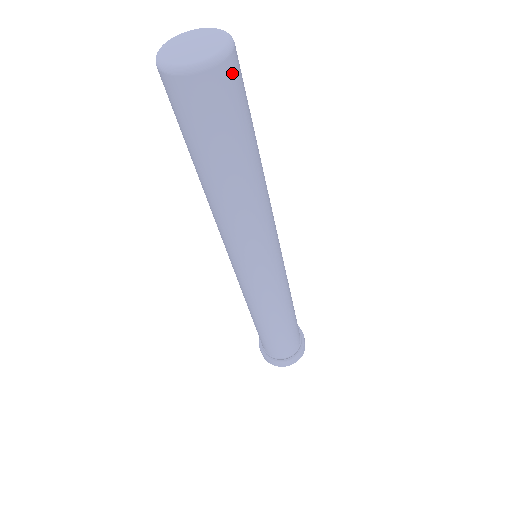
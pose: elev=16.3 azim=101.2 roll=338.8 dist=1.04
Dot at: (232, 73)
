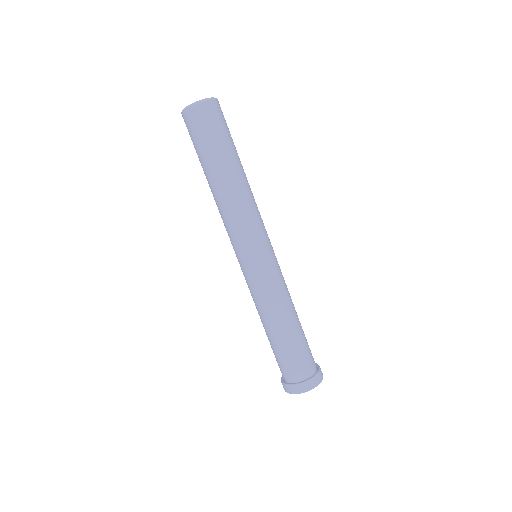
Dot at: (207, 110)
